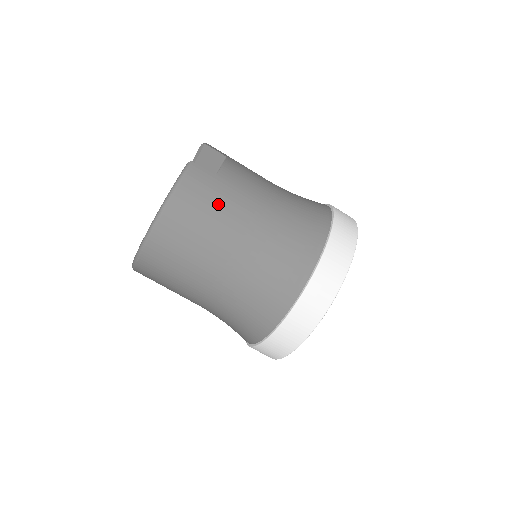
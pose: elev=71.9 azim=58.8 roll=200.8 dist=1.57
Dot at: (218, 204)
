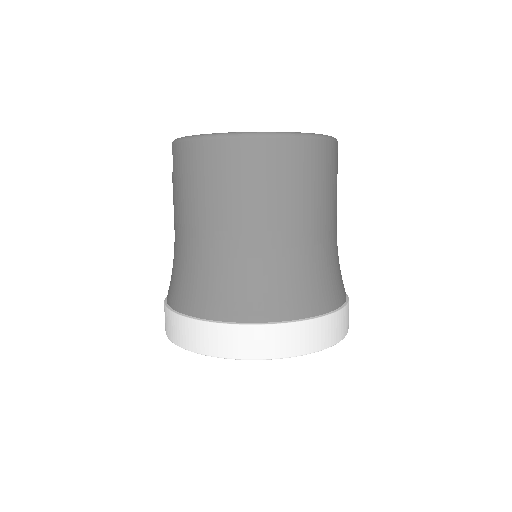
Dot at: (331, 186)
